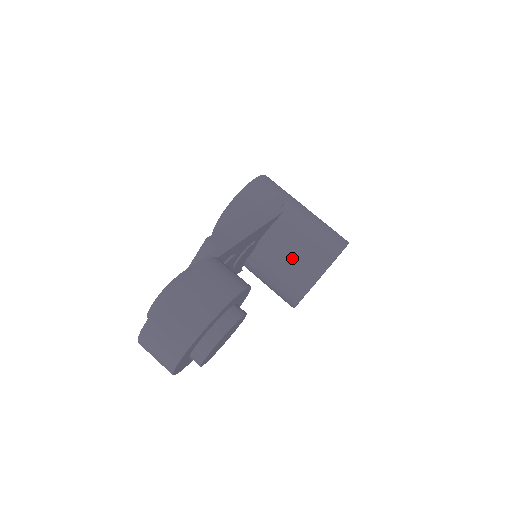
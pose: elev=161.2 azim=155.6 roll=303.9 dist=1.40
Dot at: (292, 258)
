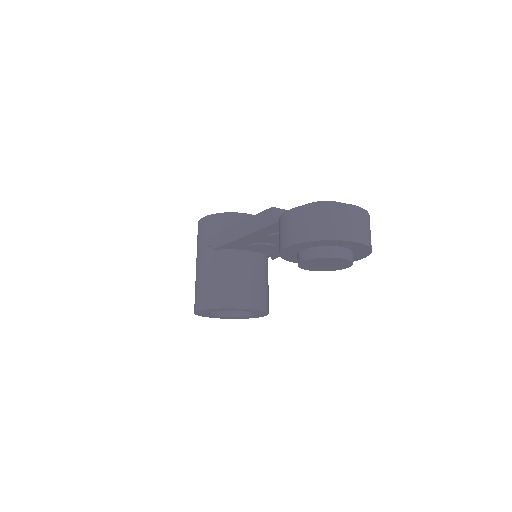
Dot at: (260, 283)
